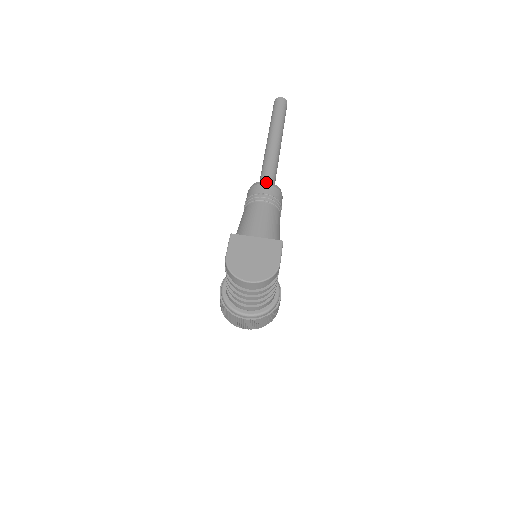
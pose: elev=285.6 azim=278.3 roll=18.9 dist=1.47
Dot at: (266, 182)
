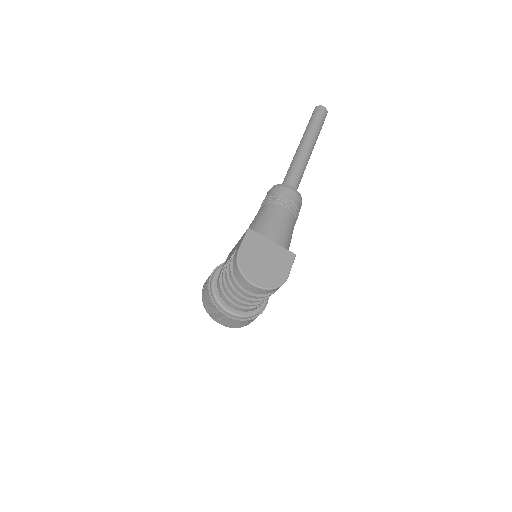
Dot at: (293, 188)
